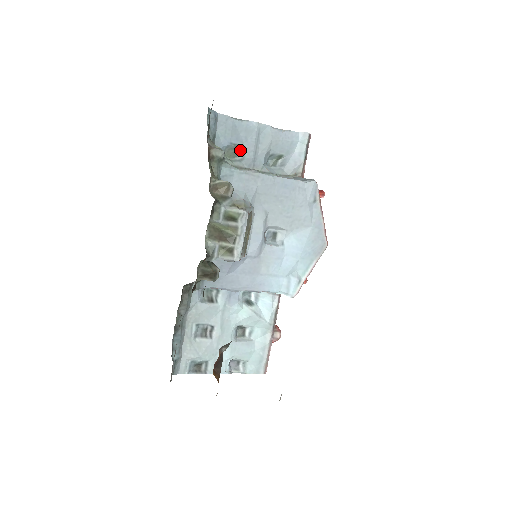
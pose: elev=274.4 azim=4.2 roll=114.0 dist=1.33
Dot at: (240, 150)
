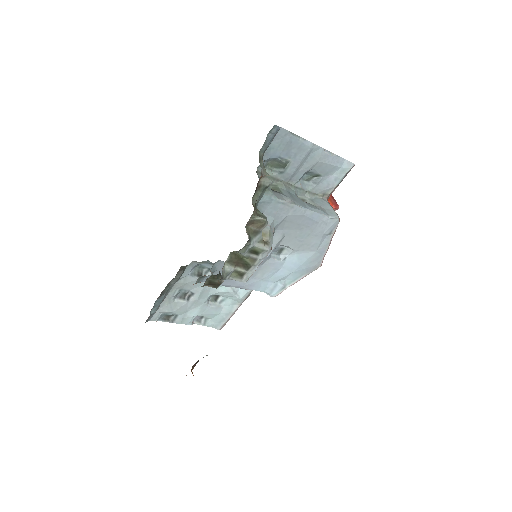
Dot at: (285, 165)
